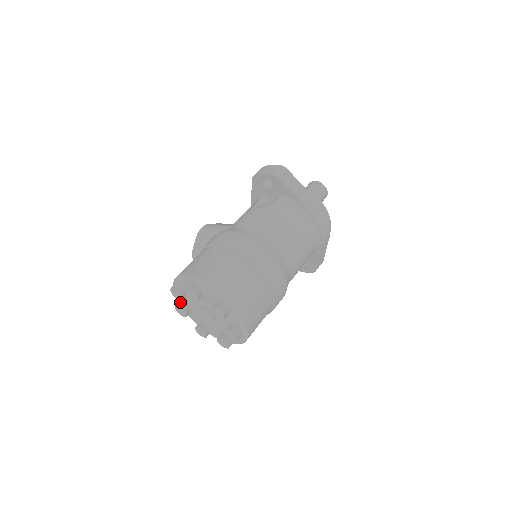
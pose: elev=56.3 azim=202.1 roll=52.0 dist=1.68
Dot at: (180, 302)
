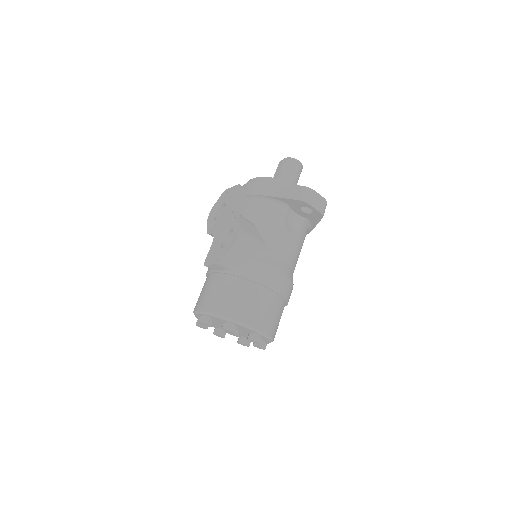
Dot at: (208, 318)
